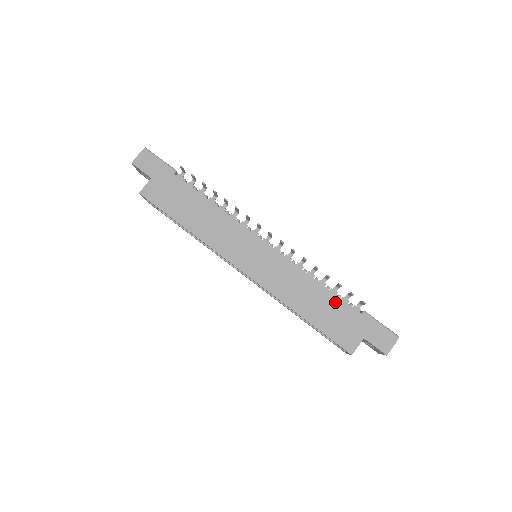
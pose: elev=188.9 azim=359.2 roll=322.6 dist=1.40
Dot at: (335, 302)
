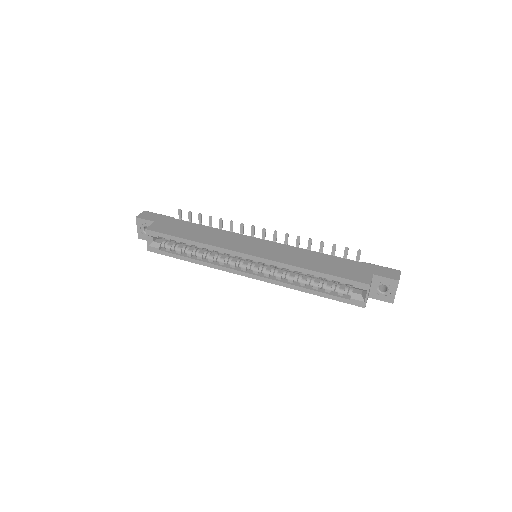
Dot at: (336, 260)
